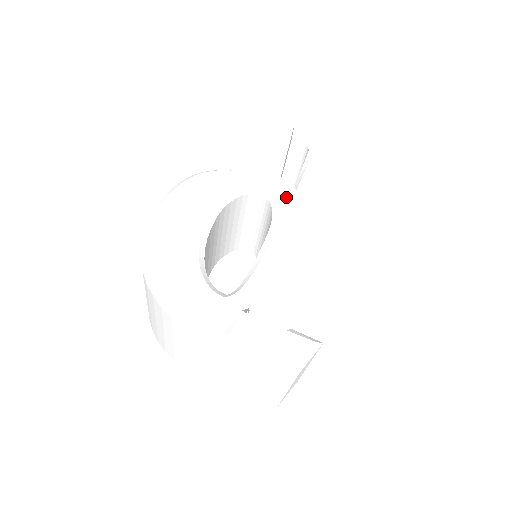
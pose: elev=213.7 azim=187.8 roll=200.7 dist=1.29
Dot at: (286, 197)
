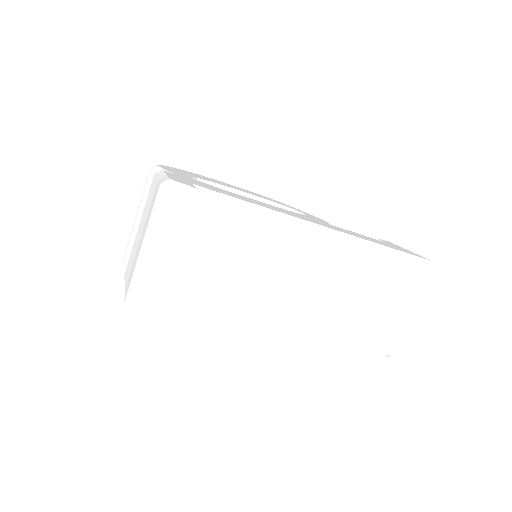
Dot at: (313, 218)
